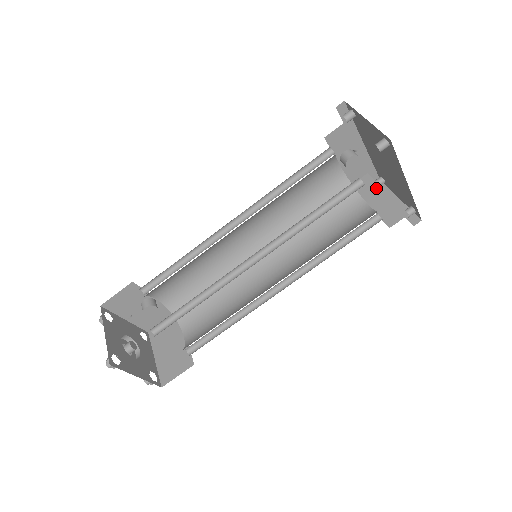
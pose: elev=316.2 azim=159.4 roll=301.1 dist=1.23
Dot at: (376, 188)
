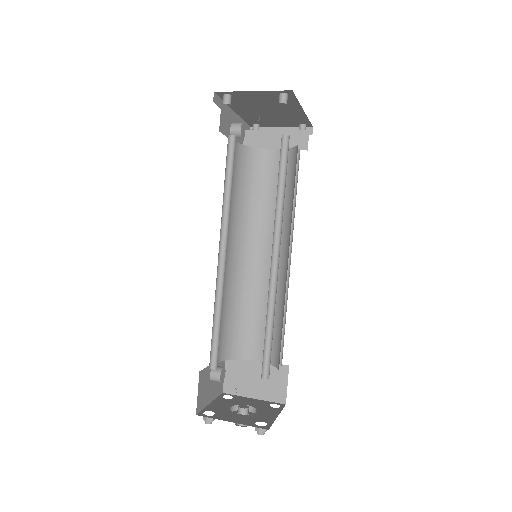
Dot at: (264, 134)
